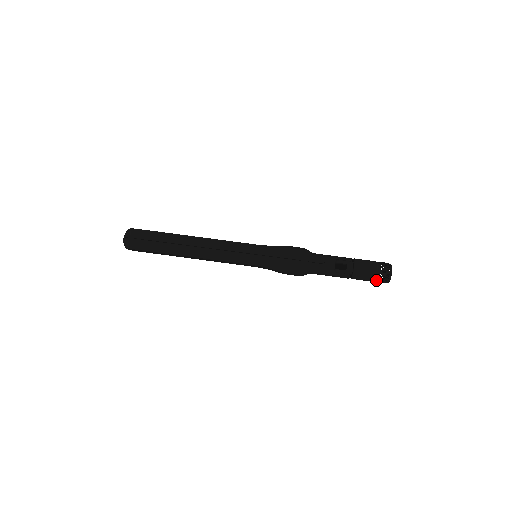
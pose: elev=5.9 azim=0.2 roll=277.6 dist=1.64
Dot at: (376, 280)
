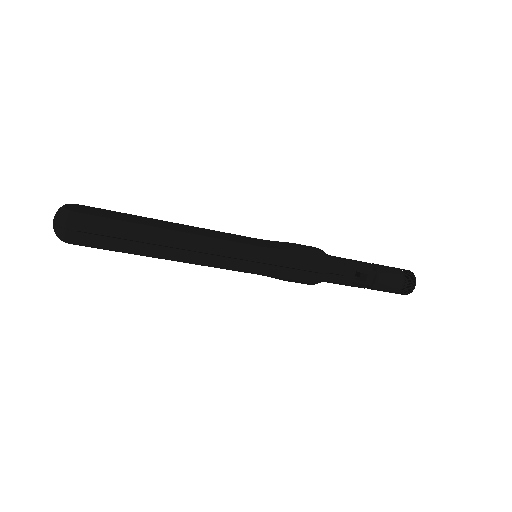
Dot at: (394, 292)
